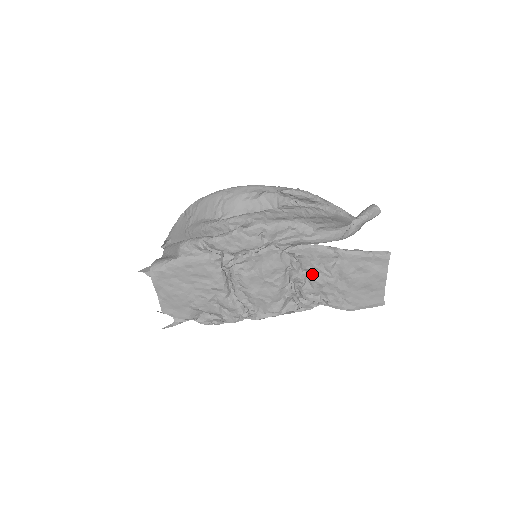
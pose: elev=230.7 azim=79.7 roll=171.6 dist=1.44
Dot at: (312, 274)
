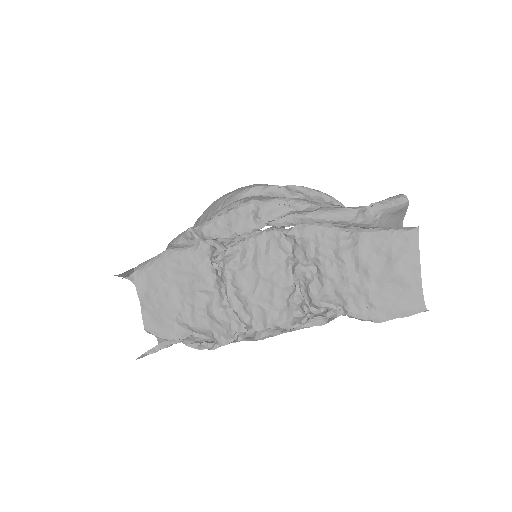
Dot at: (320, 265)
